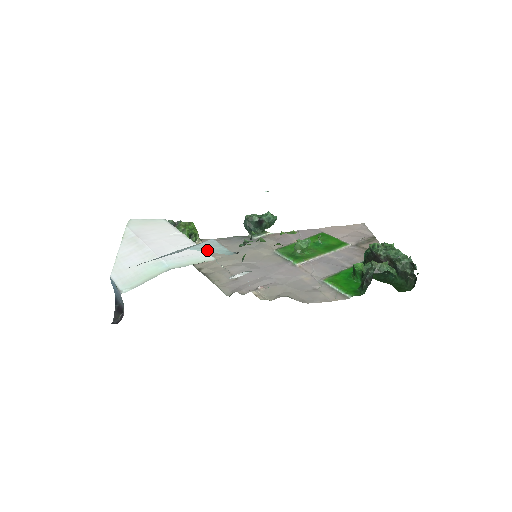
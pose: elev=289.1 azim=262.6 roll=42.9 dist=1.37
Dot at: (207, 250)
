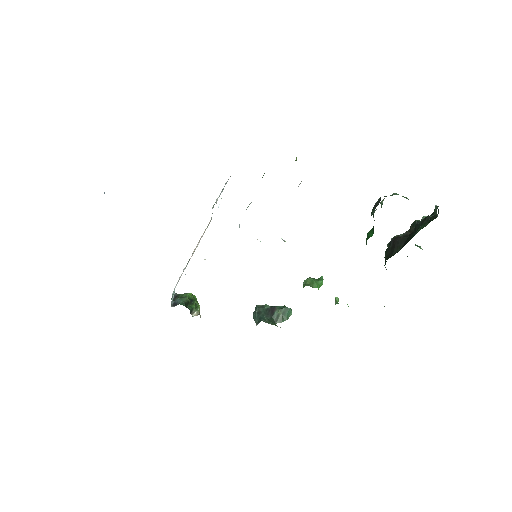
Dot at: occluded
